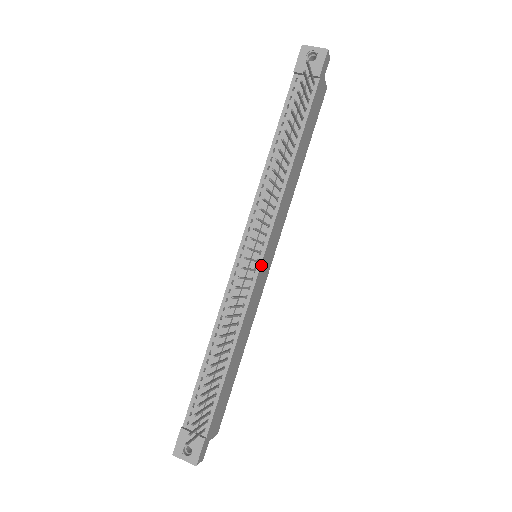
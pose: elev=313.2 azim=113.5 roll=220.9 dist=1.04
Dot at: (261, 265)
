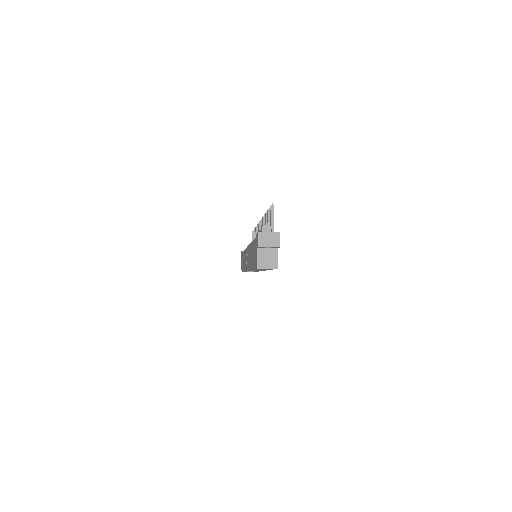
Dot at: occluded
